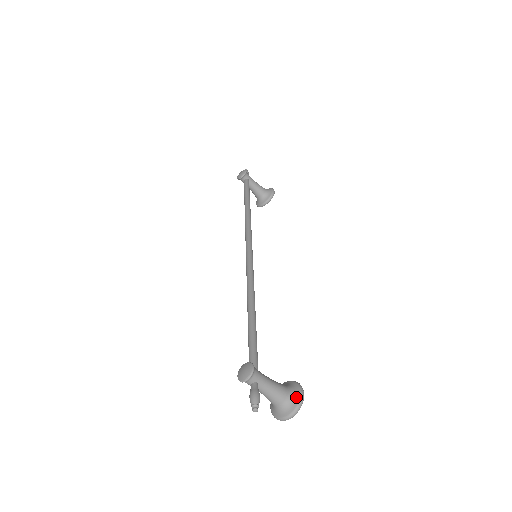
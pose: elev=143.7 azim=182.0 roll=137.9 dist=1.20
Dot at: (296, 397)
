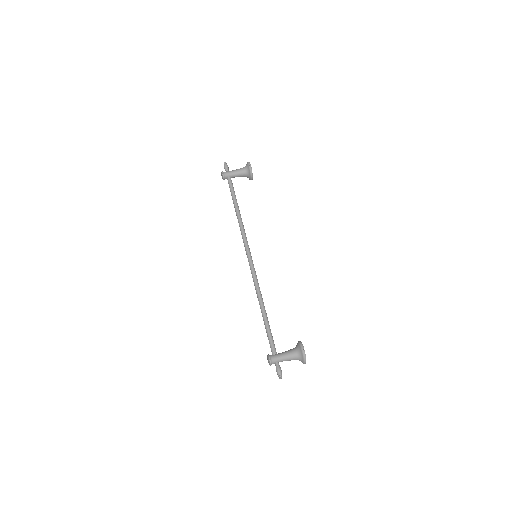
Dot at: (301, 355)
